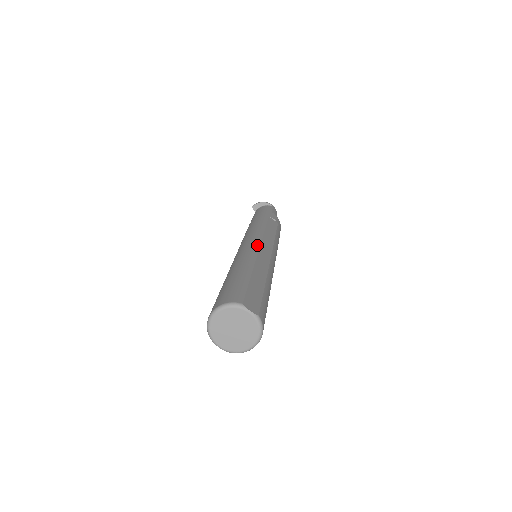
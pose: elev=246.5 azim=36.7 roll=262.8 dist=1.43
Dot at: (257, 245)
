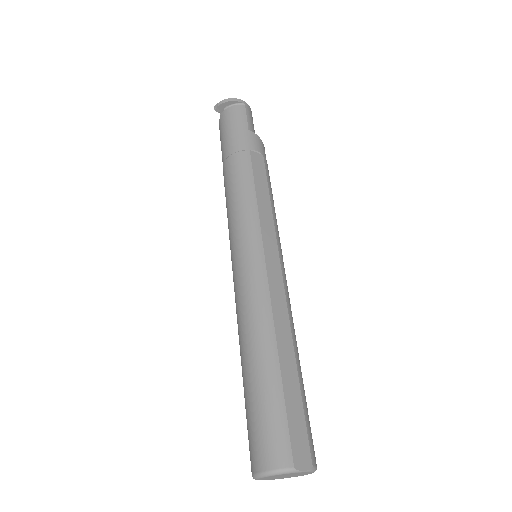
Dot at: (262, 270)
